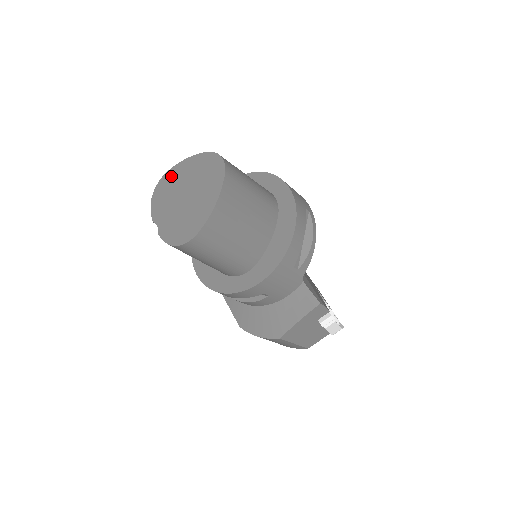
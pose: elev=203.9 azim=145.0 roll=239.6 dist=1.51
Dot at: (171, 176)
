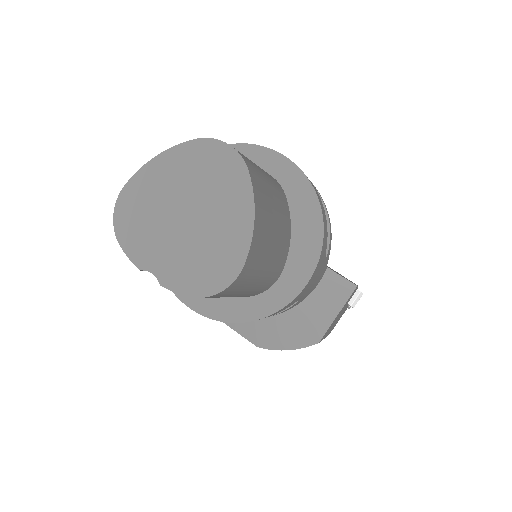
Dot at: (137, 191)
